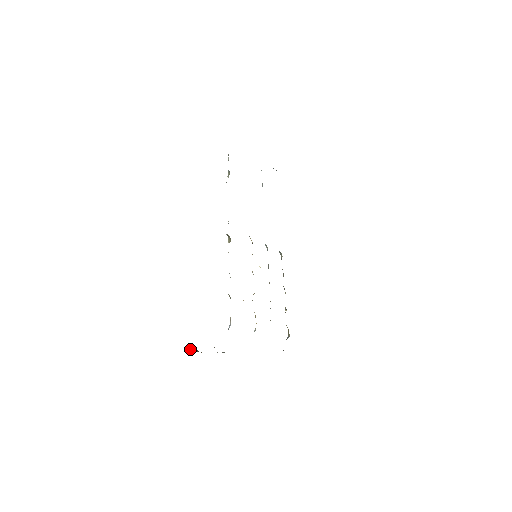
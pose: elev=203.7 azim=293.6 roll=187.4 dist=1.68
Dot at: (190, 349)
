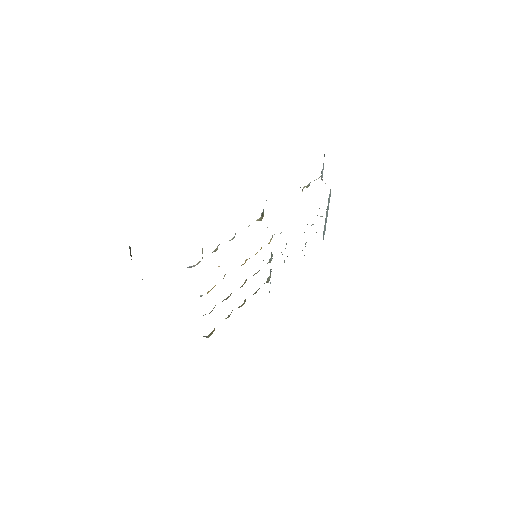
Dot at: (129, 246)
